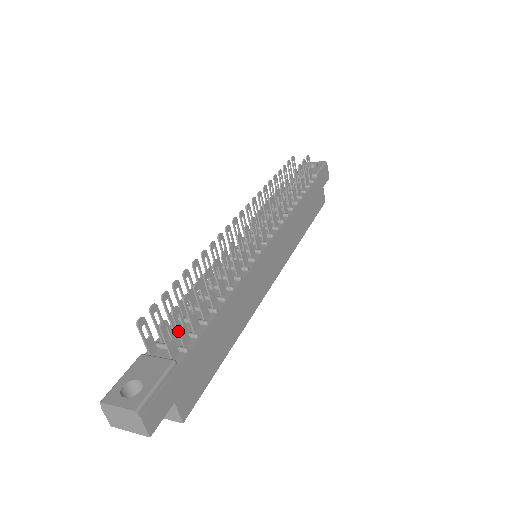
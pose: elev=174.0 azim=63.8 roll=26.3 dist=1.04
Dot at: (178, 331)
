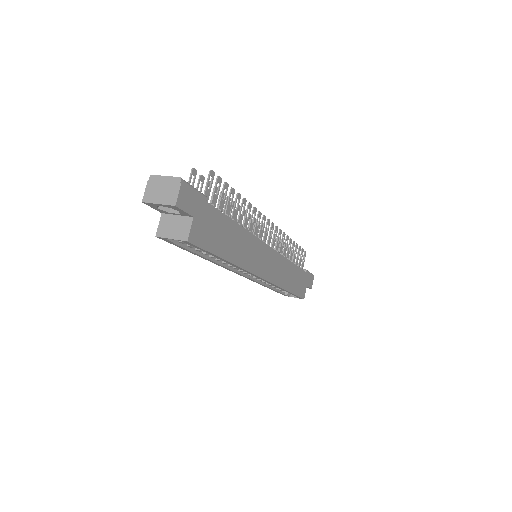
Dot at: (214, 192)
